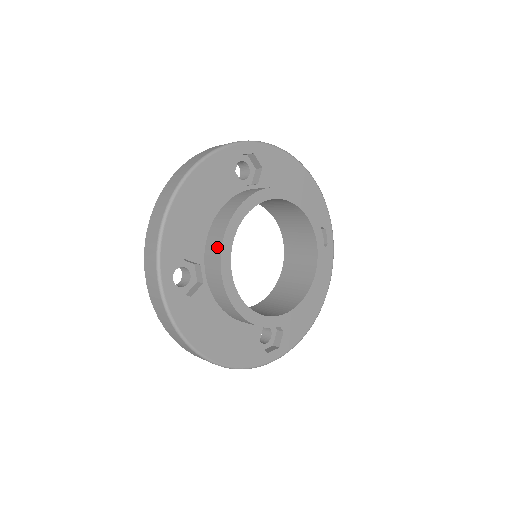
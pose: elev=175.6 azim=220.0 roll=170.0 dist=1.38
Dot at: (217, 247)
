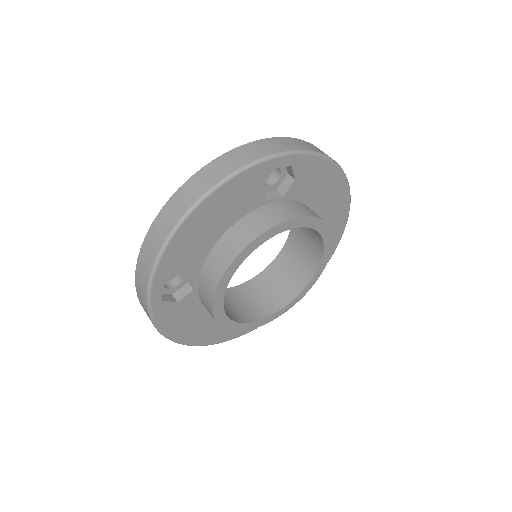
Dot at: (217, 274)
